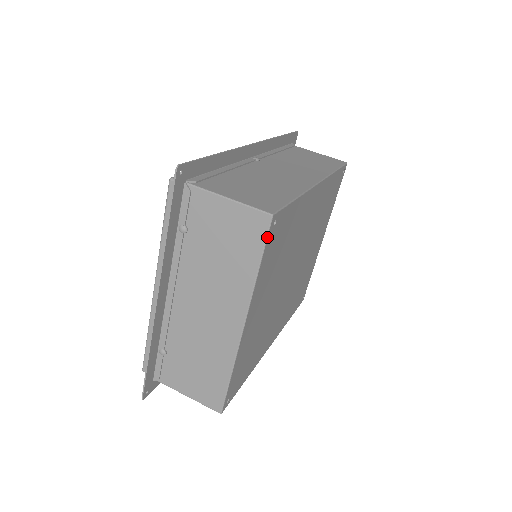
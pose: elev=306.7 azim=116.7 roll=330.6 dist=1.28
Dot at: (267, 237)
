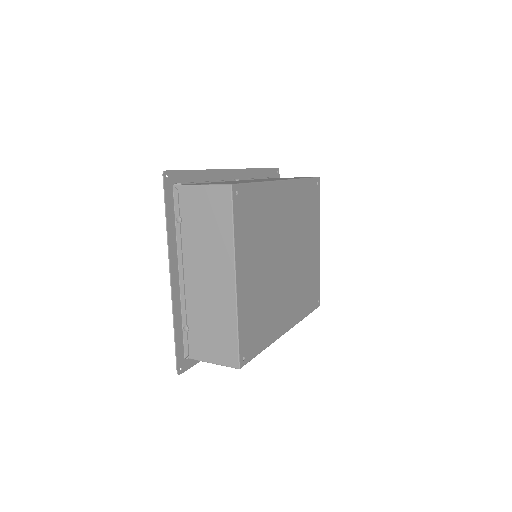
Dot at: (232, 202)
